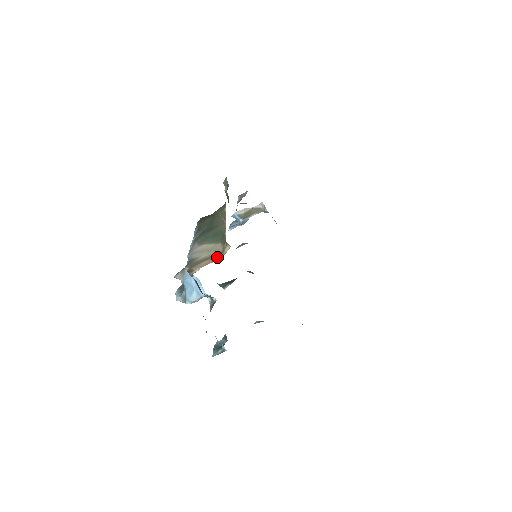
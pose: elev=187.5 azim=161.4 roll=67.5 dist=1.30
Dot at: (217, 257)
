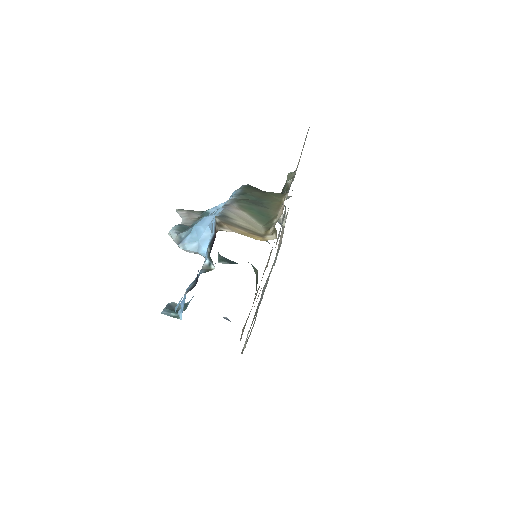
Dot at: (256, 236)
